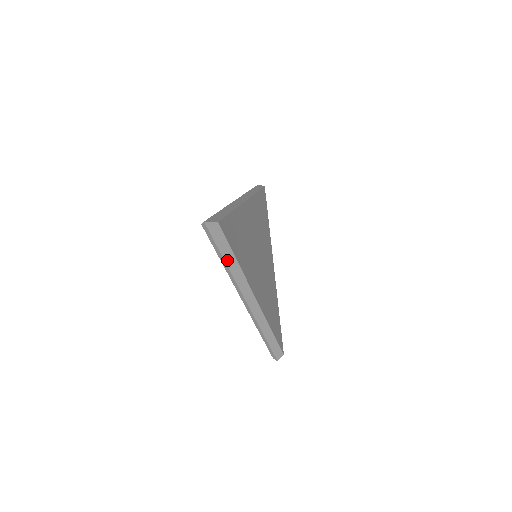
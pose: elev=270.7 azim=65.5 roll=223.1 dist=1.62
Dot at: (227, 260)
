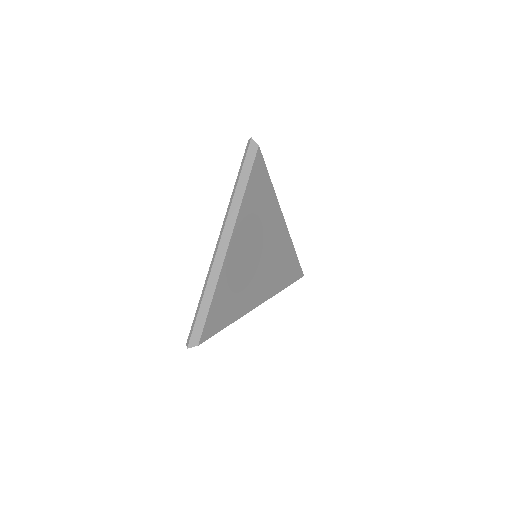
Dot at: (240, 183)
